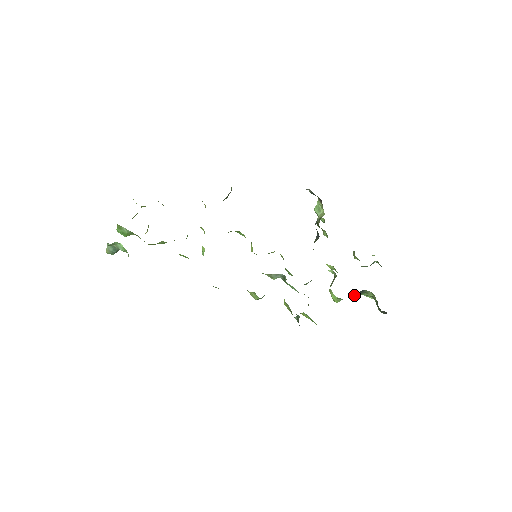
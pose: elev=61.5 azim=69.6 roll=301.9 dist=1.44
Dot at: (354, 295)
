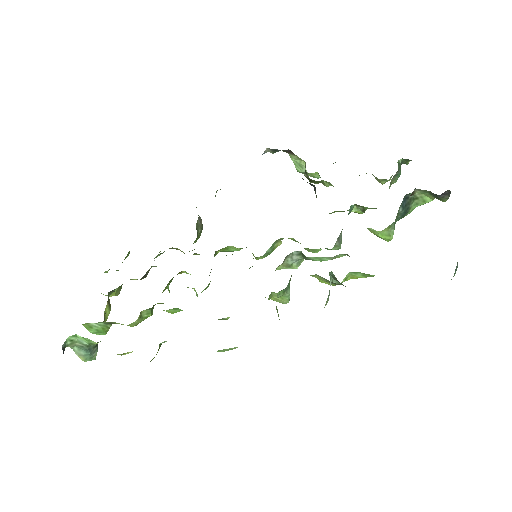
Dot at: (403, 213)
